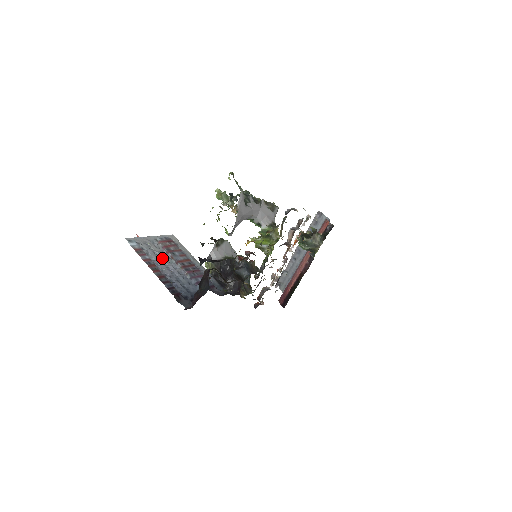
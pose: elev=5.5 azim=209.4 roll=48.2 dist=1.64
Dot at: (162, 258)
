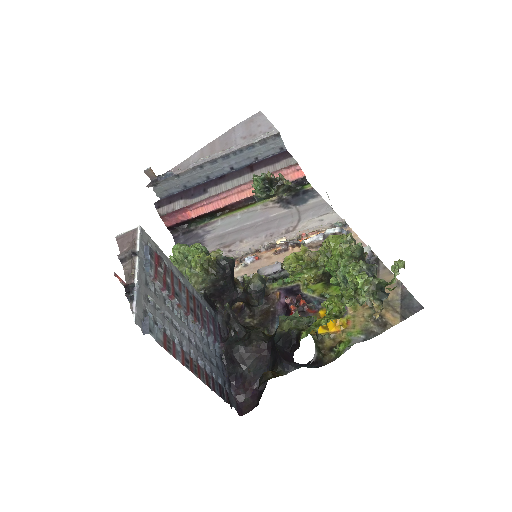
Dot at: (176, 321)
